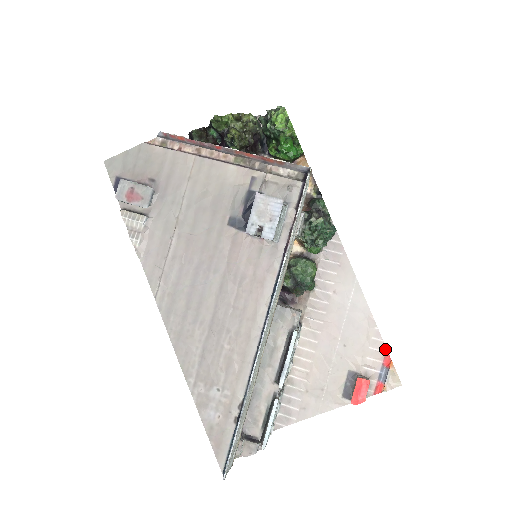
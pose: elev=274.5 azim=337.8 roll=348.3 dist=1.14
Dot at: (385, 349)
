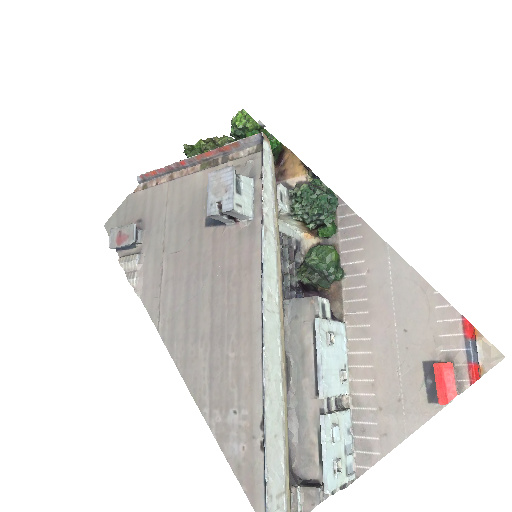
Dot at: (459, 315)
